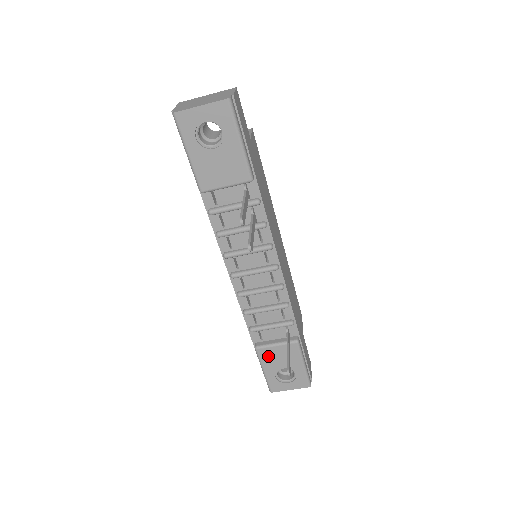
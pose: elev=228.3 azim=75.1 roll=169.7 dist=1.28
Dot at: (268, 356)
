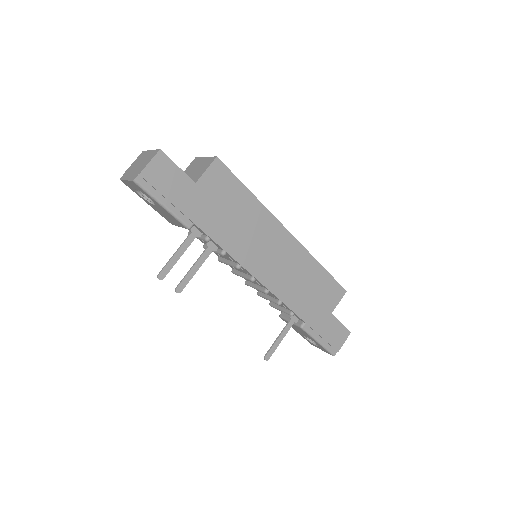
Dot at: occluded
